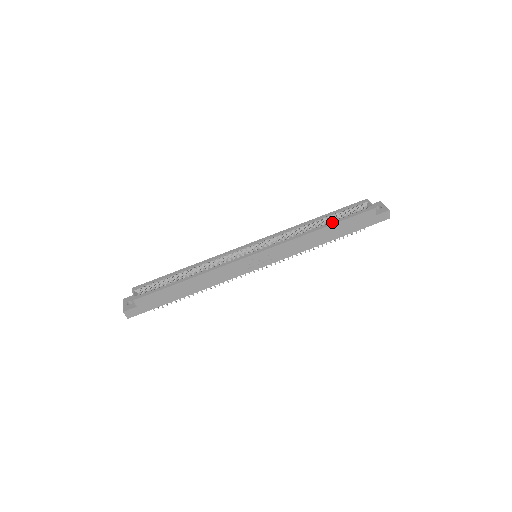
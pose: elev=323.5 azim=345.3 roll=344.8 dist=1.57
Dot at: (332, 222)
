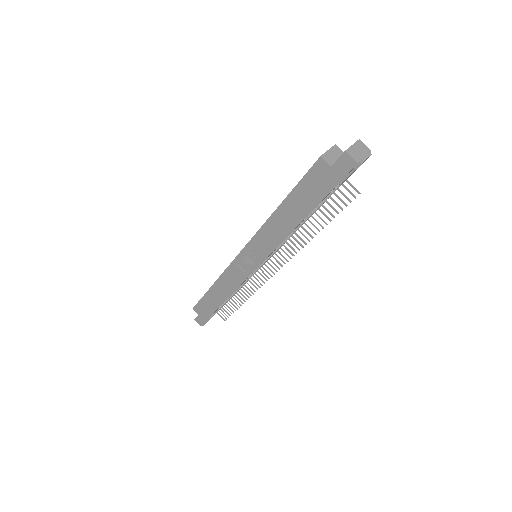
Dot at: (288, 195)
